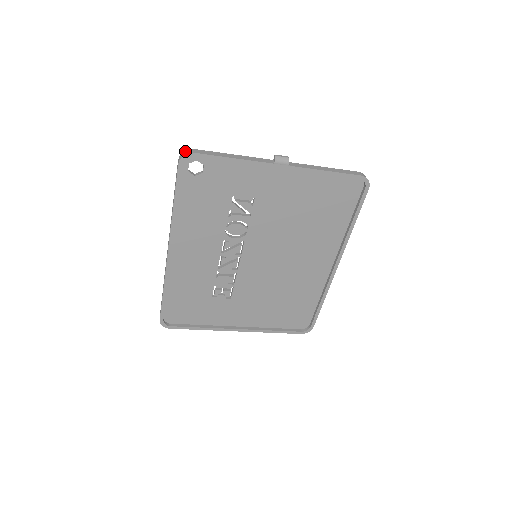
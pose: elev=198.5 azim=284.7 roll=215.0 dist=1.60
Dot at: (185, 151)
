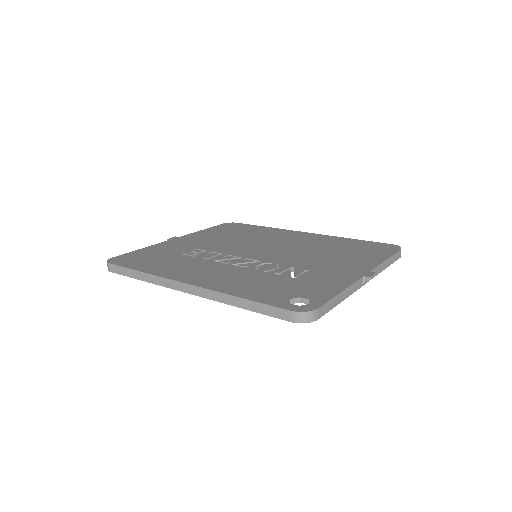
Dot at: (309, 314)
